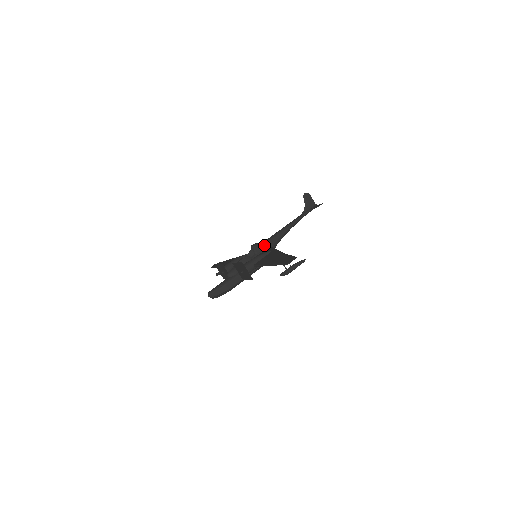
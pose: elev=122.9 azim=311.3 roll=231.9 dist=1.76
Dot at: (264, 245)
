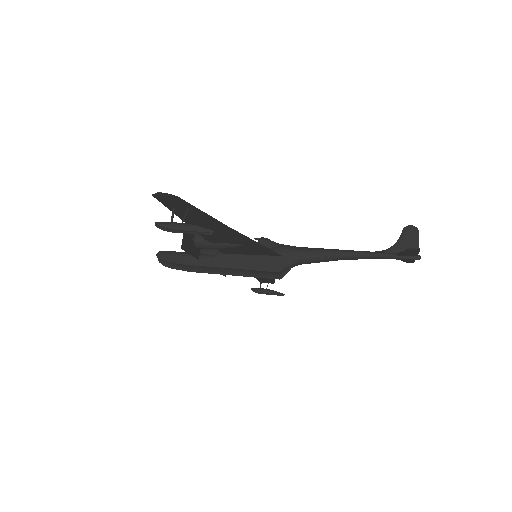
Dot at: (276, 247)
